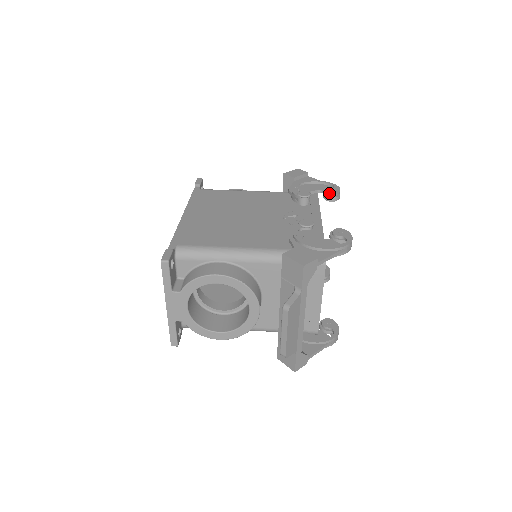
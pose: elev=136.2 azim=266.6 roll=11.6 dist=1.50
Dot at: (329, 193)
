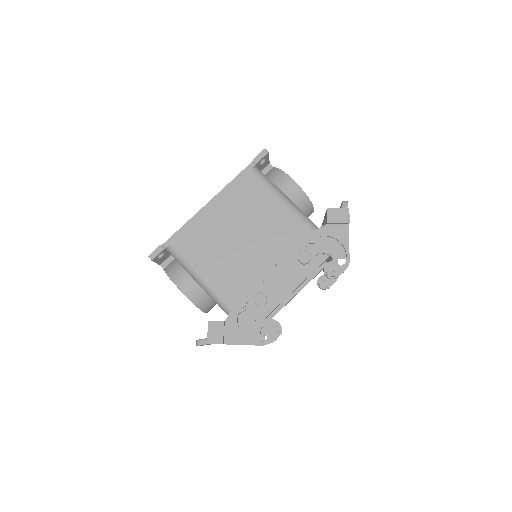
Dot at: (327, 270)
